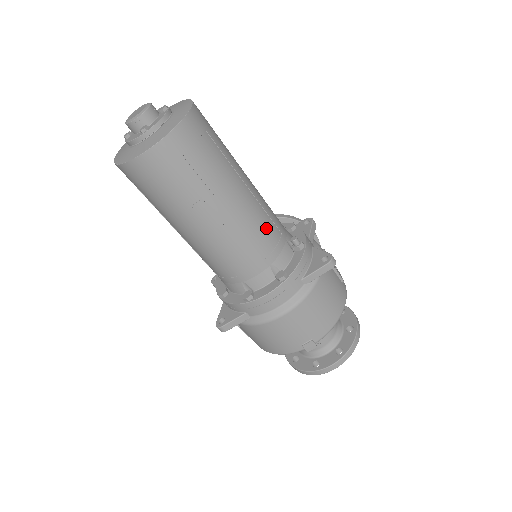
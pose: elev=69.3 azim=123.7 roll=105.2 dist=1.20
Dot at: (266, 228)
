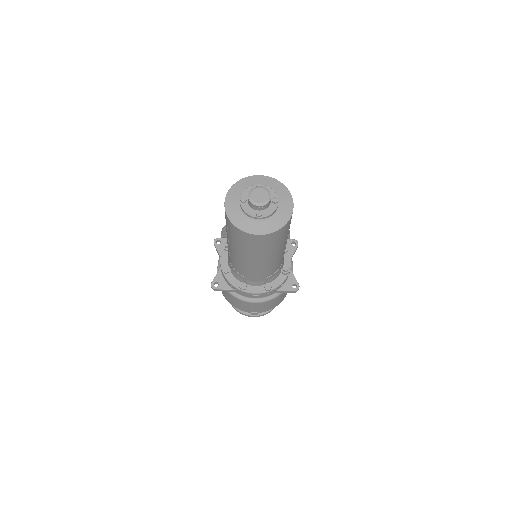
Dot at: (278, 265)
